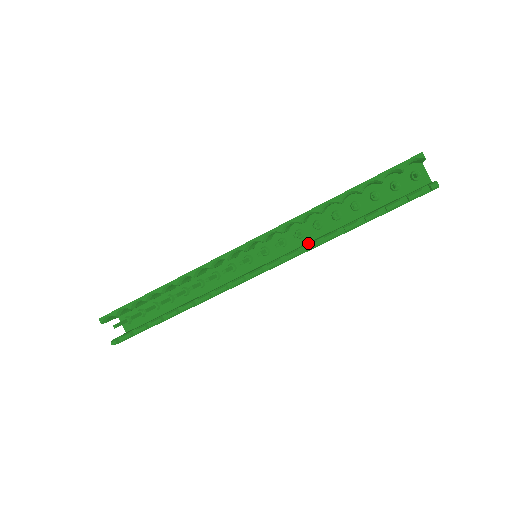
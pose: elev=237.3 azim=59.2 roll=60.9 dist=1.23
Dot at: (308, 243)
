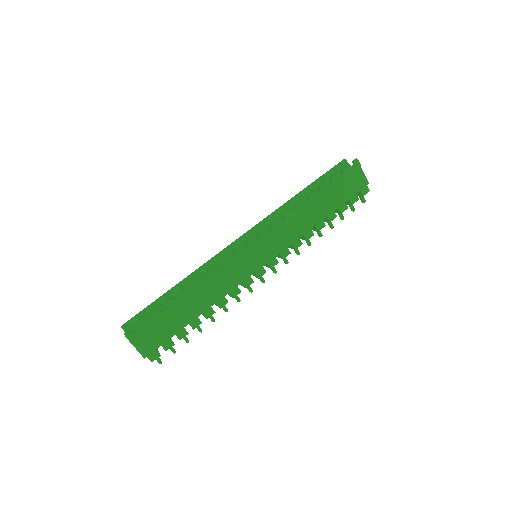
Dot at: (286, 217)
